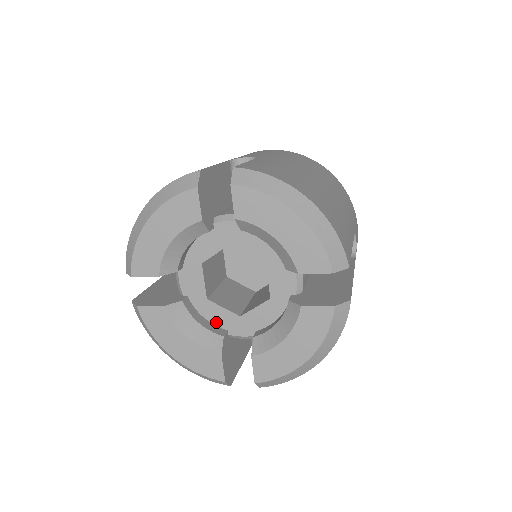
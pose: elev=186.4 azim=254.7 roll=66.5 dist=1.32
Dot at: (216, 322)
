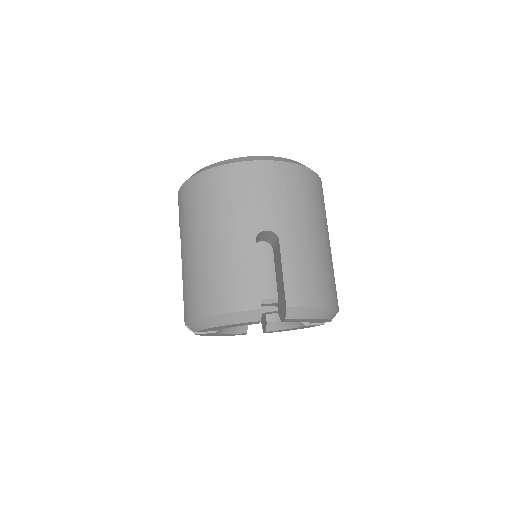
Dot at: occluded
